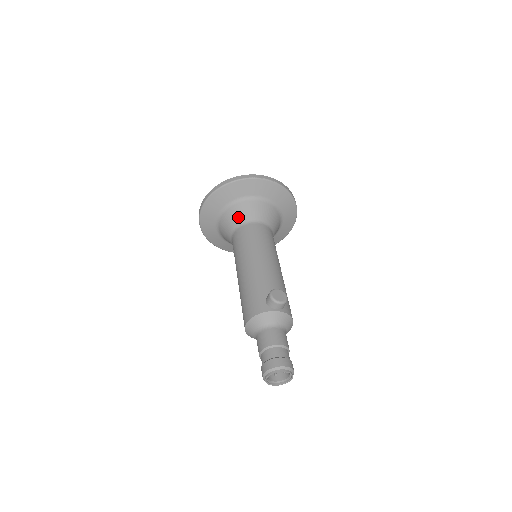
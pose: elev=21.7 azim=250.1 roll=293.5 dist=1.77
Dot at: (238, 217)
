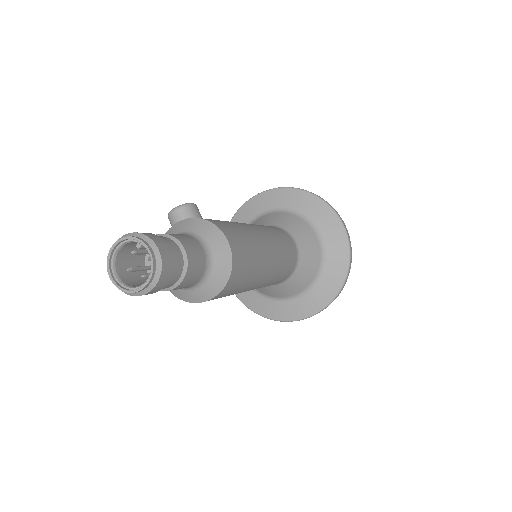
Dot at: occluded
